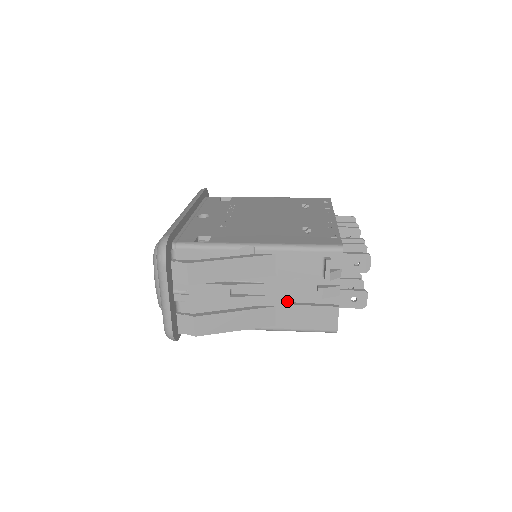
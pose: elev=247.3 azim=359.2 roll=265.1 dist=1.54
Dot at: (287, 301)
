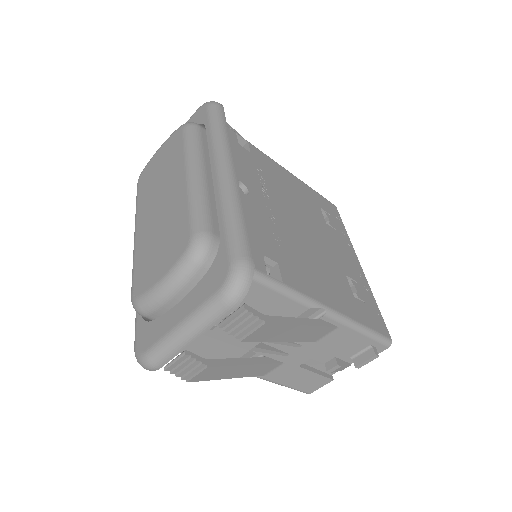
Dot at: (298, 362)
